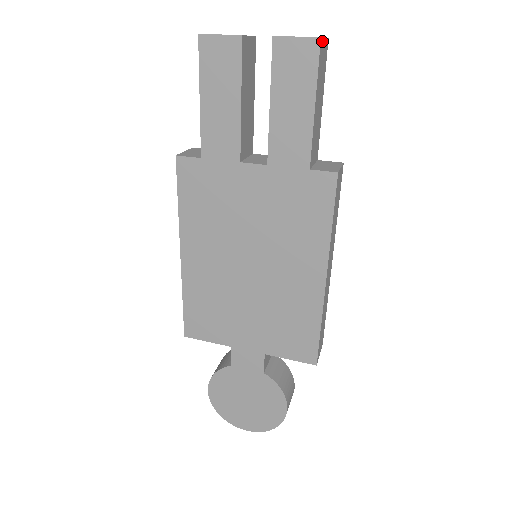
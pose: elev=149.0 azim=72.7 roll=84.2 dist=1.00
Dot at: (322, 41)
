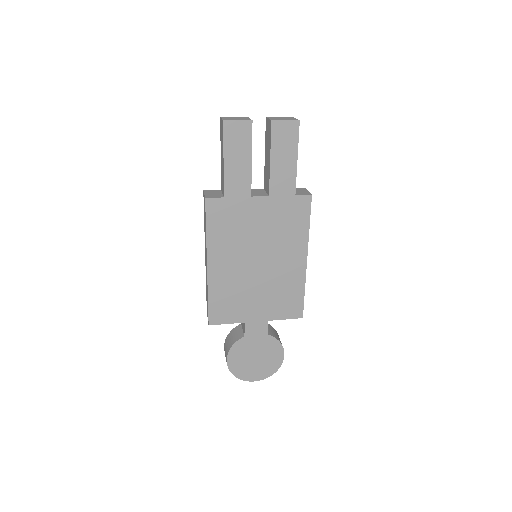
Dot at: (298, 121)
